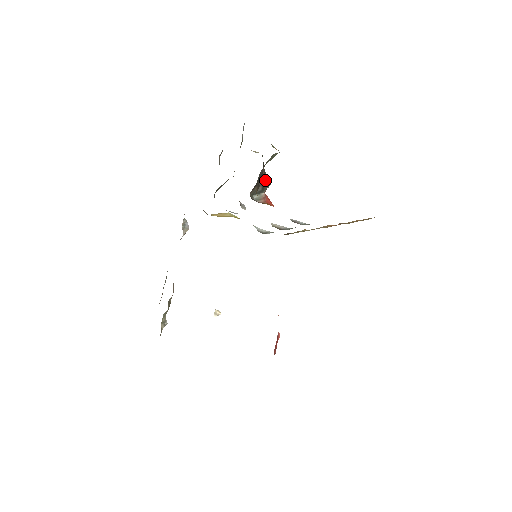
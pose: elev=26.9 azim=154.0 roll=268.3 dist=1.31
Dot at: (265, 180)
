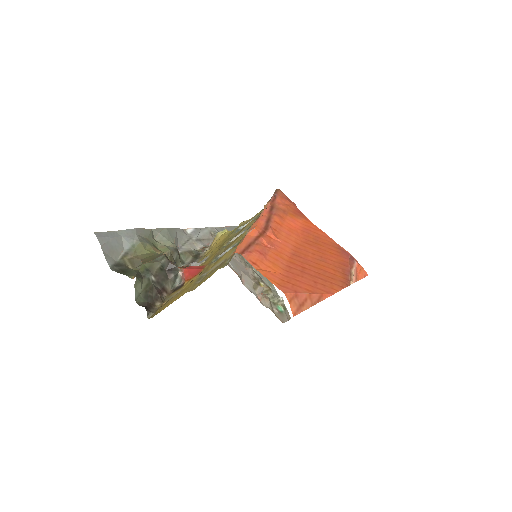
Dot at: (169, 267)
